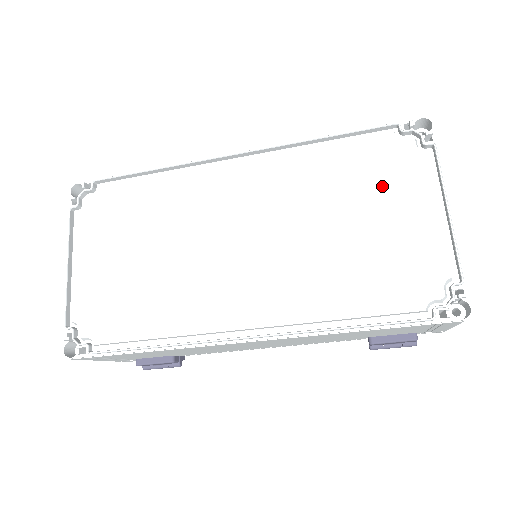
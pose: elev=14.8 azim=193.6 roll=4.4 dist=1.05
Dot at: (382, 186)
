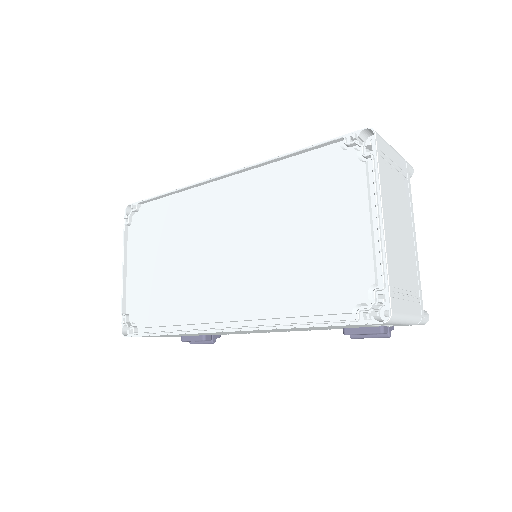
Dot at: (326, 198)
